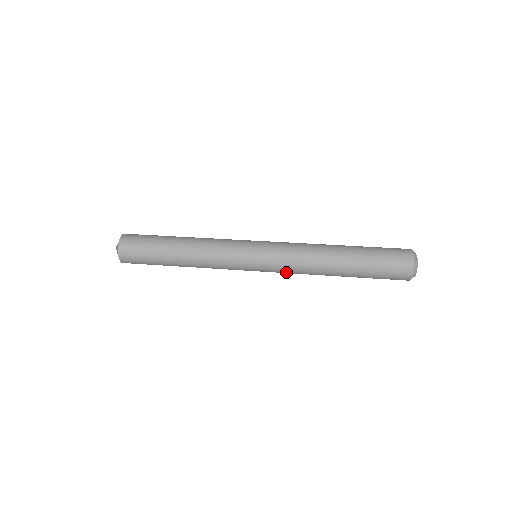
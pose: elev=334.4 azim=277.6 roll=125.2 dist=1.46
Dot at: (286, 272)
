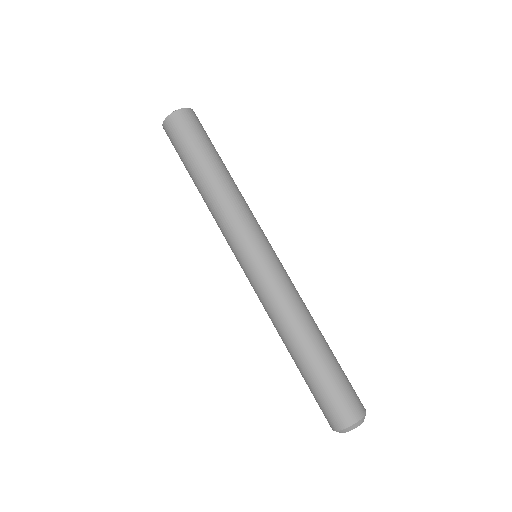
Dot at: occluded
